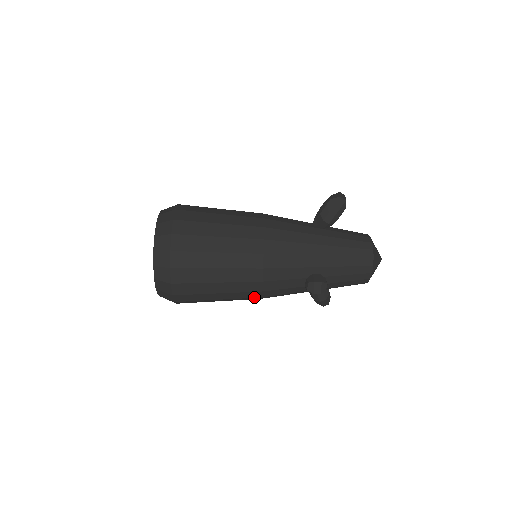
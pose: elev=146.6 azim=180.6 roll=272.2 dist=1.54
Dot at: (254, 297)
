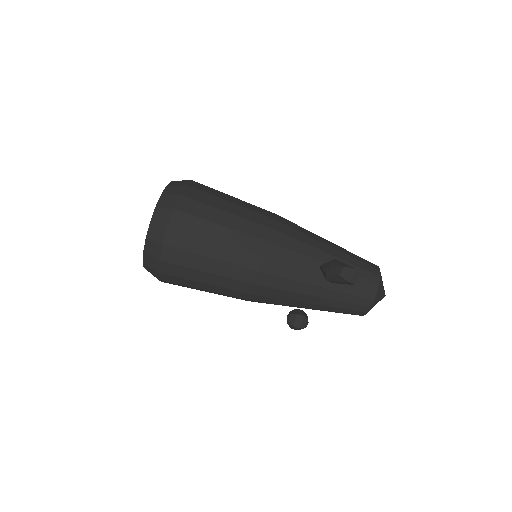
Dot at: occluded
